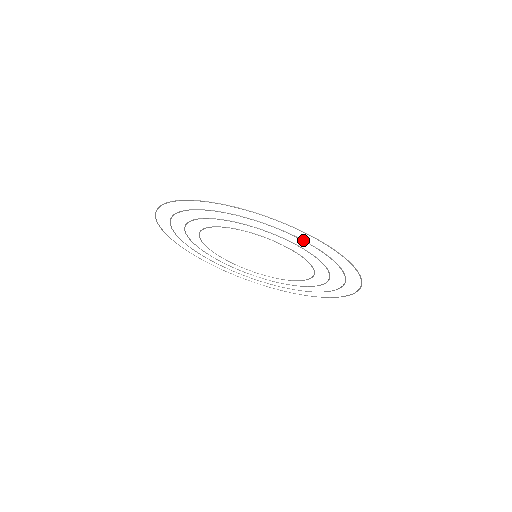
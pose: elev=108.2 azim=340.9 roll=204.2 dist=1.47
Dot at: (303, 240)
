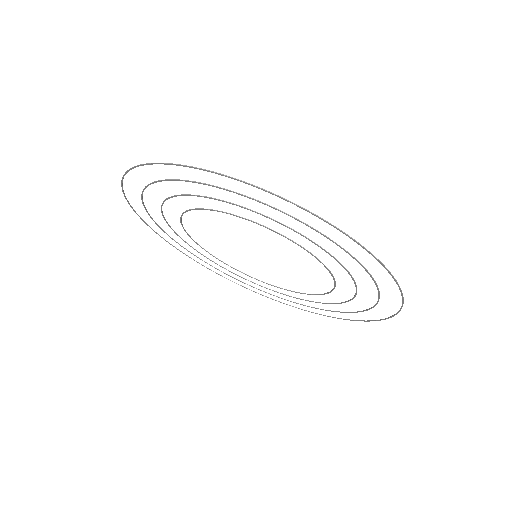
Dot at: (297, 219)
